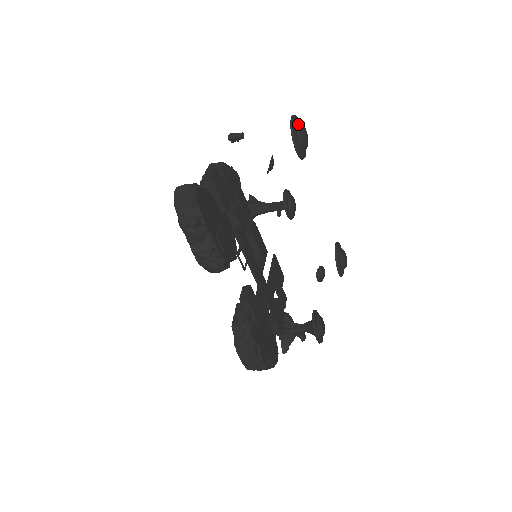
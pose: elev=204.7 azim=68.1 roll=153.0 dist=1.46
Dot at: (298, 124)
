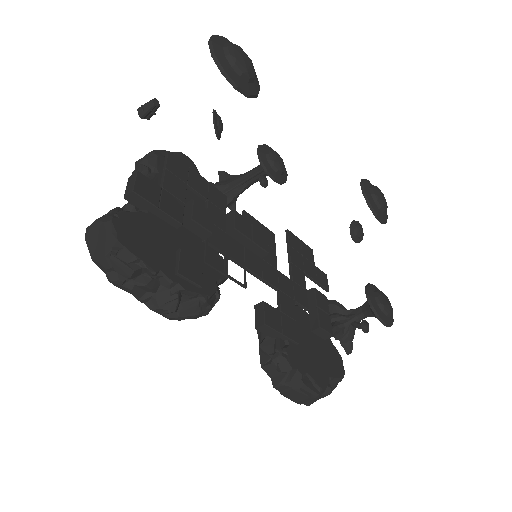
Dot at: (224, 47)
